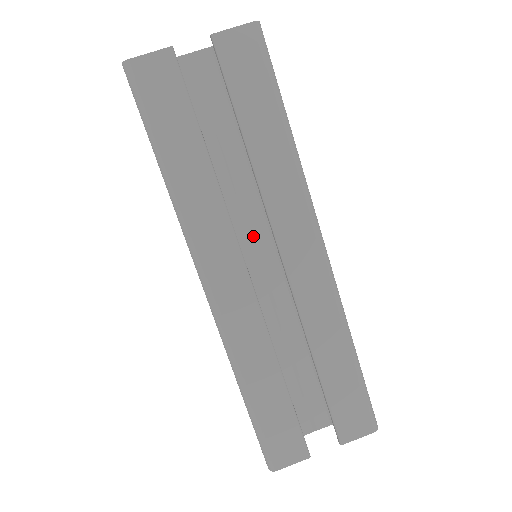
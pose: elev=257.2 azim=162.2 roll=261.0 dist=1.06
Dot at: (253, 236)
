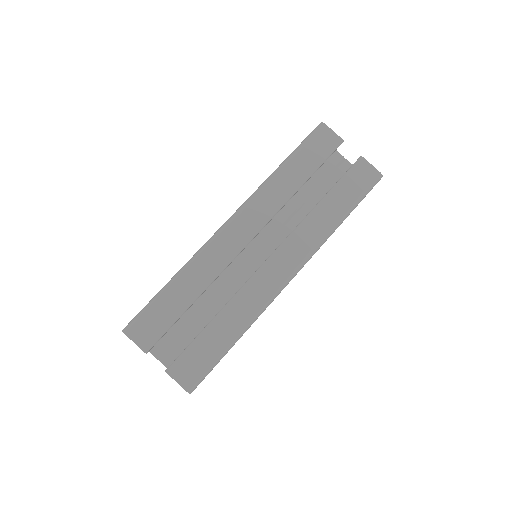
Dot at: (270, 241)
